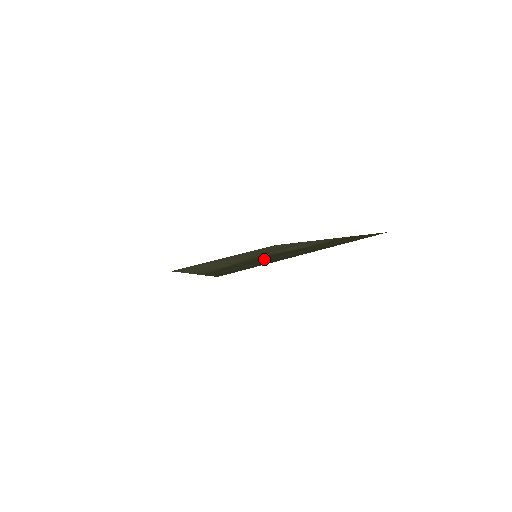
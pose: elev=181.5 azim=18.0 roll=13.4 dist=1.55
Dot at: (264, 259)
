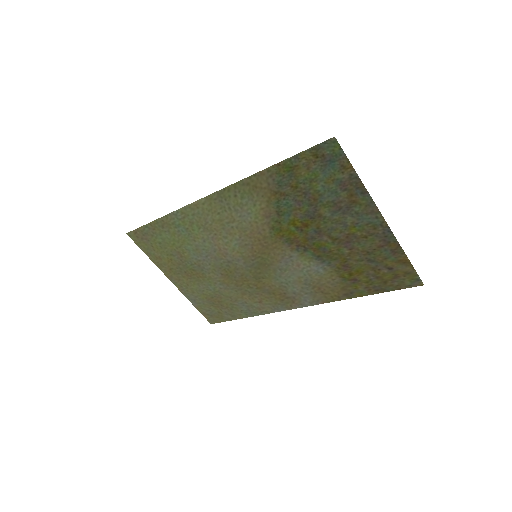
Dot at: (315, 217)
